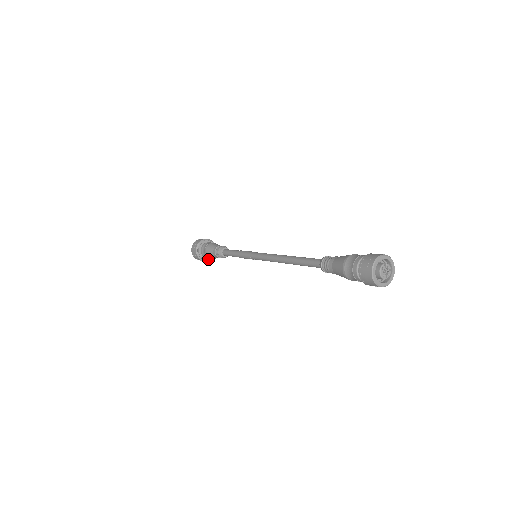
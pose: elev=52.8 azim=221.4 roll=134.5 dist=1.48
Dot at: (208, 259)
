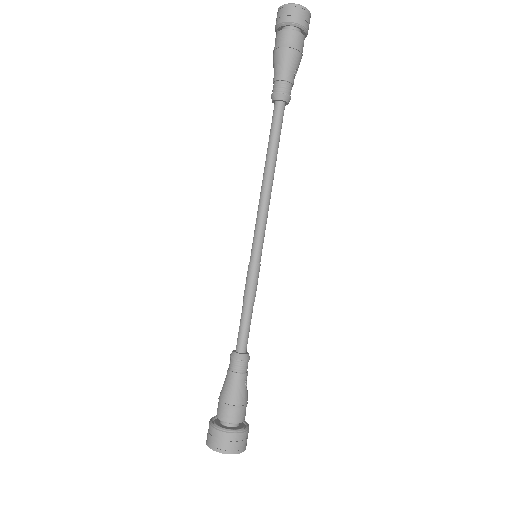
Dot at: (241, 431)
